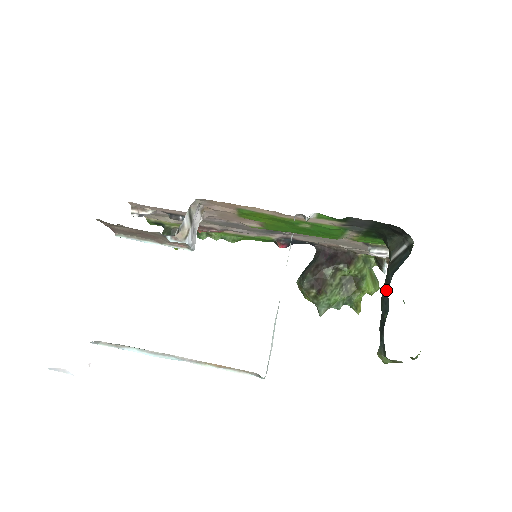
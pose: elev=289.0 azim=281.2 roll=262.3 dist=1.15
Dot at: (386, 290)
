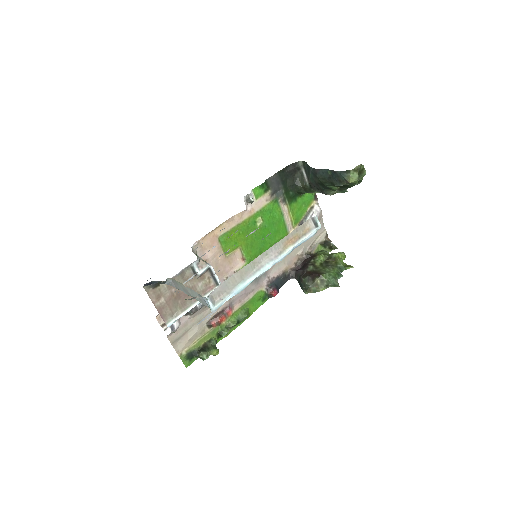
Dot at: (316, 172)
